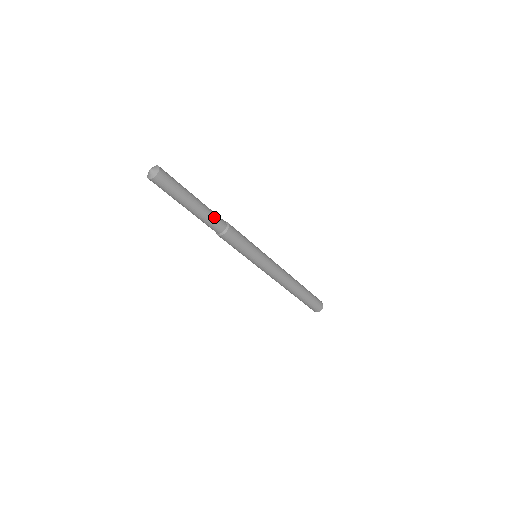
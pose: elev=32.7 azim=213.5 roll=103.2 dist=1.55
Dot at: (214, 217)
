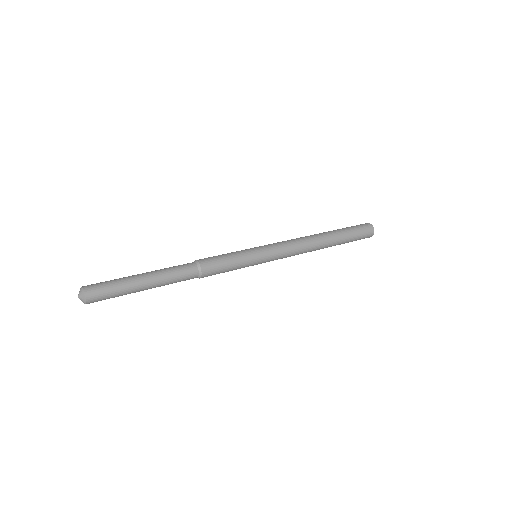
Dot at: occluded
